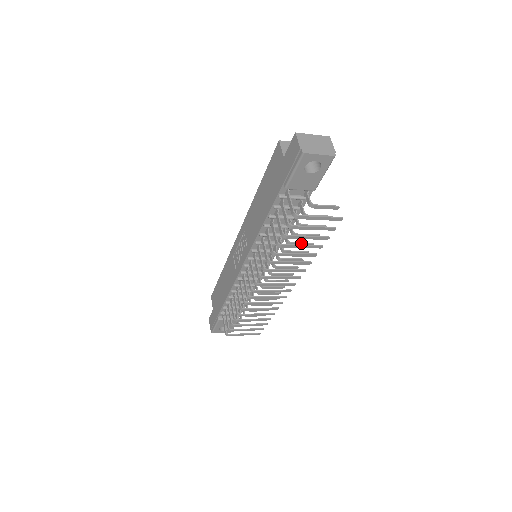
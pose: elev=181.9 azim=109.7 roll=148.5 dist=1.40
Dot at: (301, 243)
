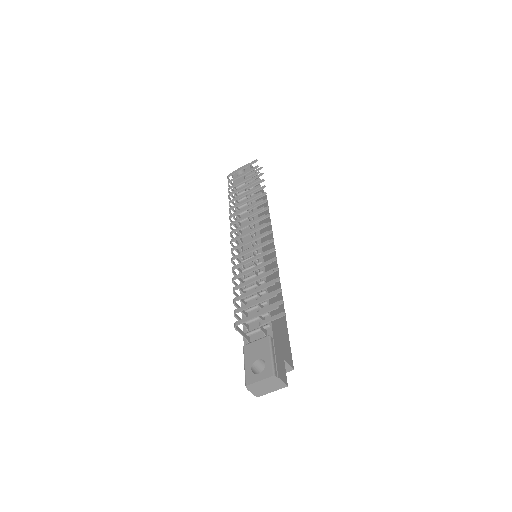
Dot at: occluded
